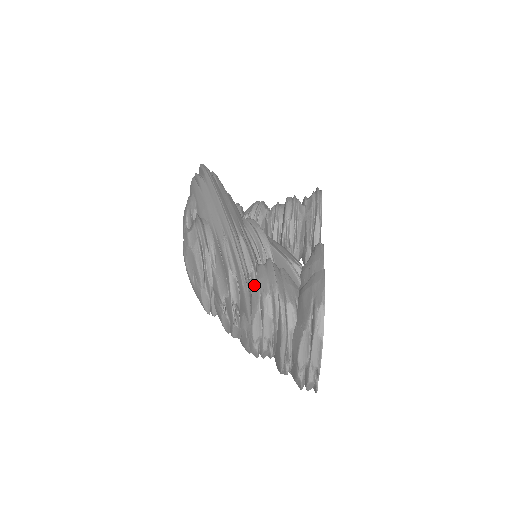
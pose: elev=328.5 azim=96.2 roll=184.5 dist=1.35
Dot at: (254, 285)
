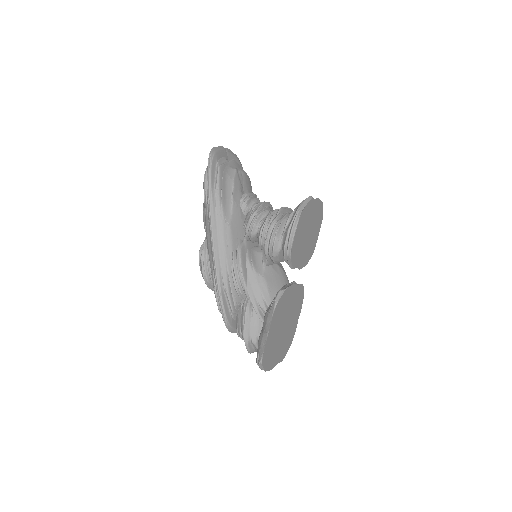
Dot at: (236, 319)
